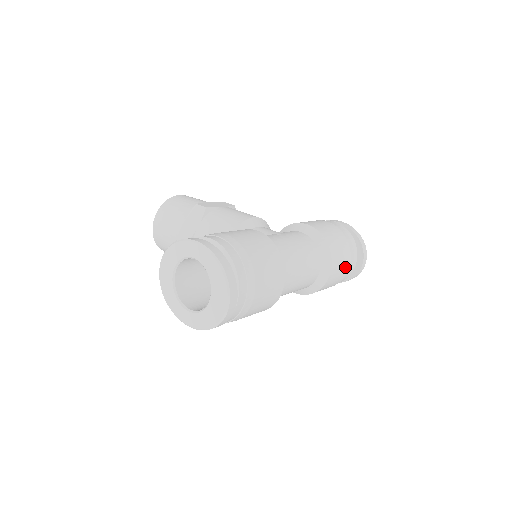
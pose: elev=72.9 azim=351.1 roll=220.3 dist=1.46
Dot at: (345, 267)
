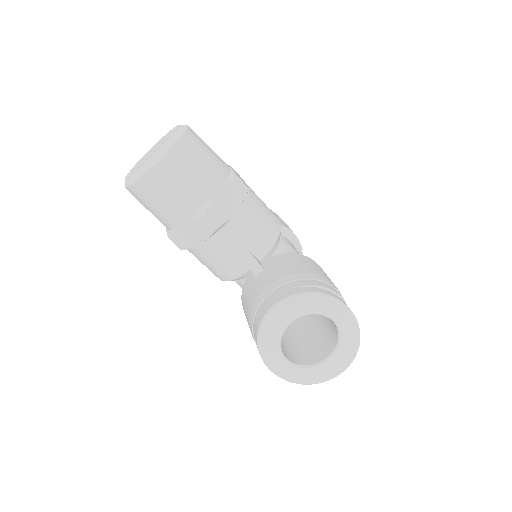
Dot at: occluded
